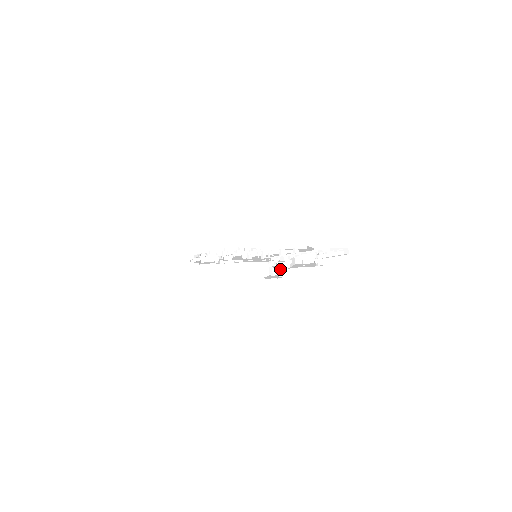
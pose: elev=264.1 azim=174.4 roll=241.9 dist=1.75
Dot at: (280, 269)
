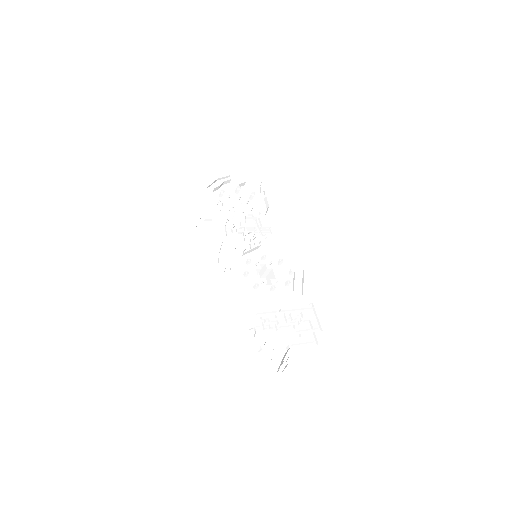
Dot at: occluded
